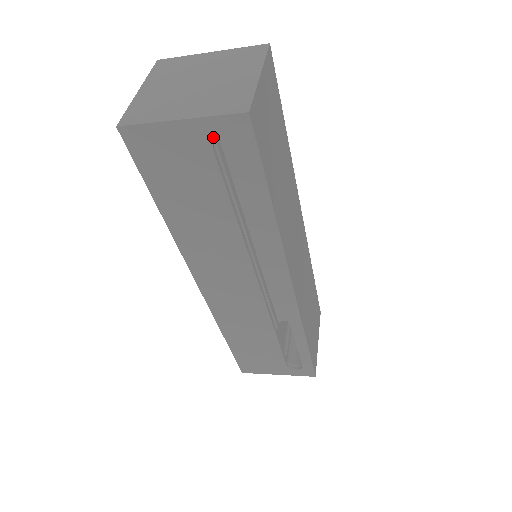
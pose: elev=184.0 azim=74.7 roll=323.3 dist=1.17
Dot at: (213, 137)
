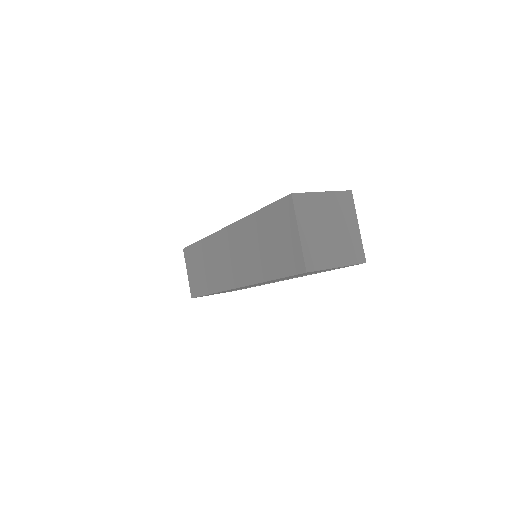
Dot at: occluded
